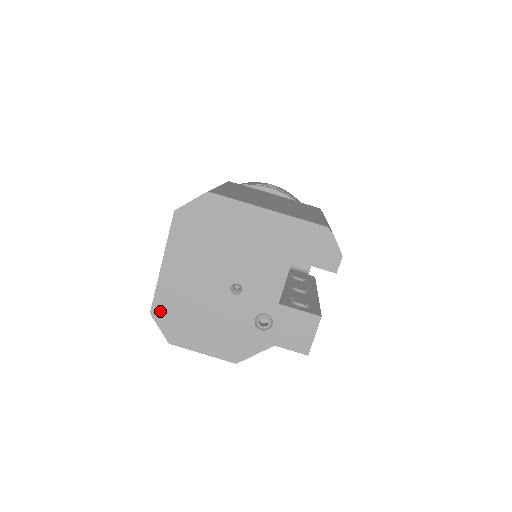
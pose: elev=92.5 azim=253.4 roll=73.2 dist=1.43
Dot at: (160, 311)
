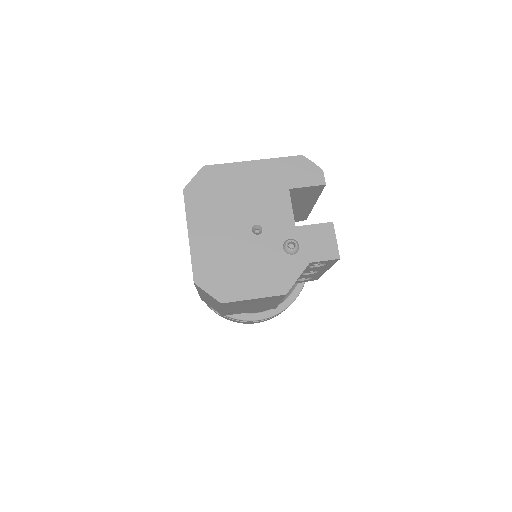
Dot at: (202, 277)
